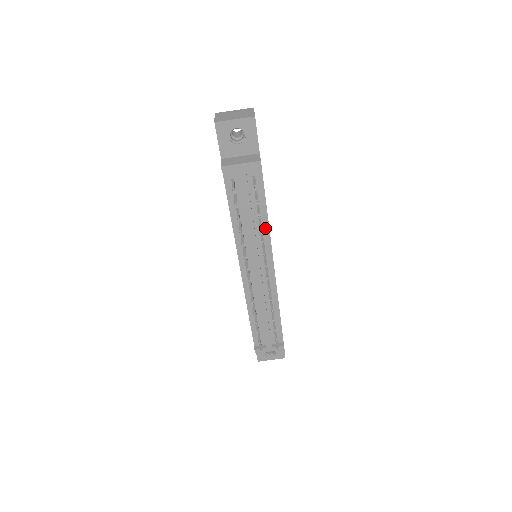
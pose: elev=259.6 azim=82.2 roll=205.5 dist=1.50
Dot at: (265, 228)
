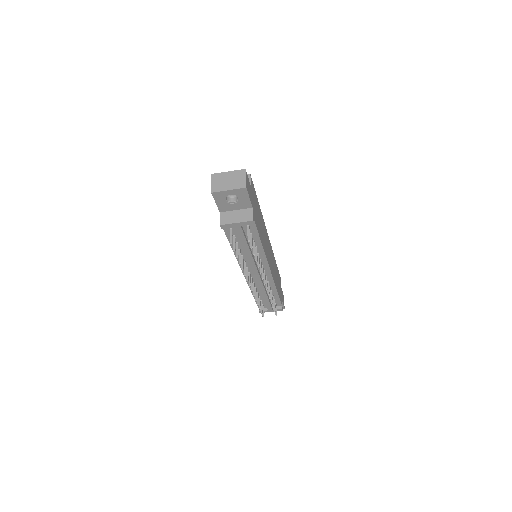
Dot at: (261, 252)
